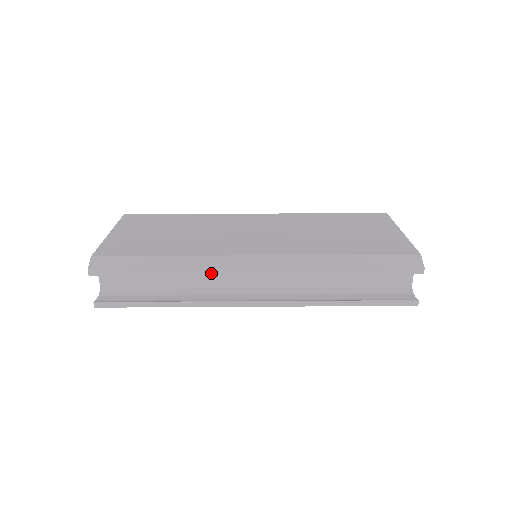
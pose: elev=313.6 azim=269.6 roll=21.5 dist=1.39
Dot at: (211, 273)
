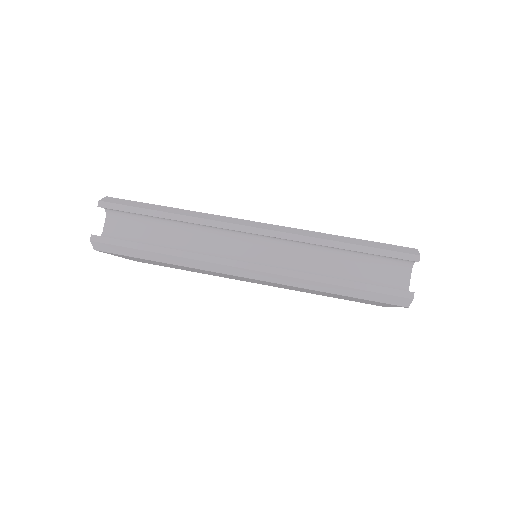
Dot at: (210, 224)
